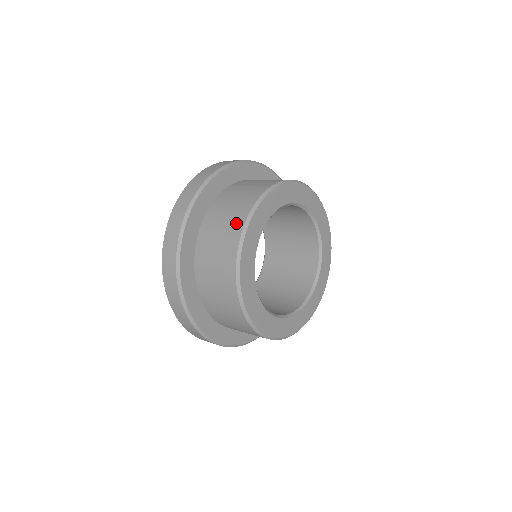
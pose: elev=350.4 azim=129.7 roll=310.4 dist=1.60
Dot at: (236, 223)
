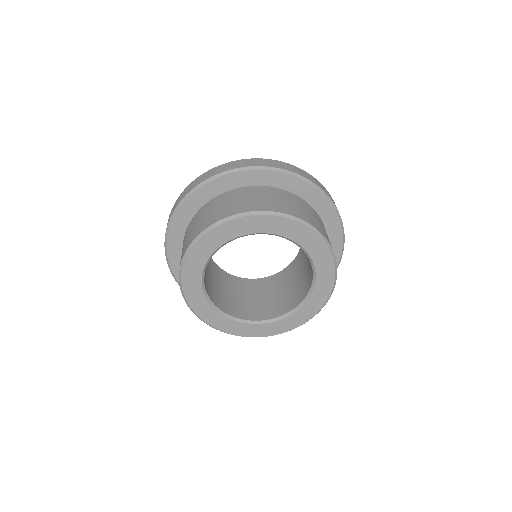
Dot at: occluded
